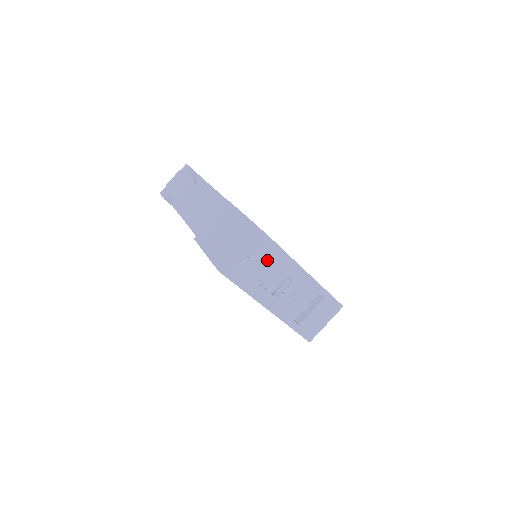
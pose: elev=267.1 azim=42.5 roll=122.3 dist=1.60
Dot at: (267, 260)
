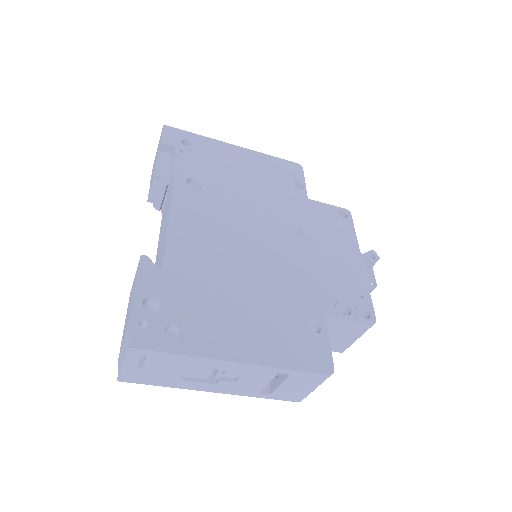
Dot at: (169, 365)
